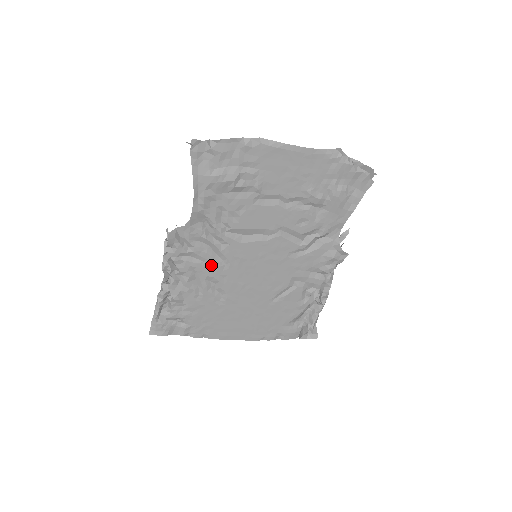
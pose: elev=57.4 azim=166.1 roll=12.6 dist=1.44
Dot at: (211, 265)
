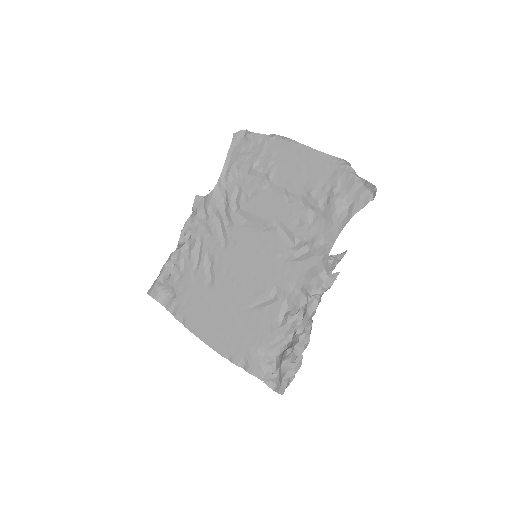
Dot at: (214, 240)
